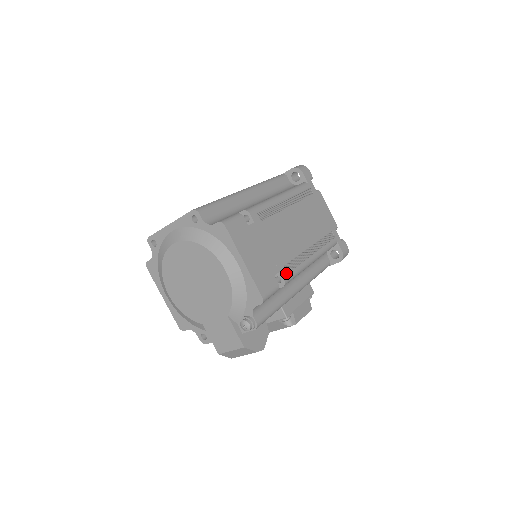
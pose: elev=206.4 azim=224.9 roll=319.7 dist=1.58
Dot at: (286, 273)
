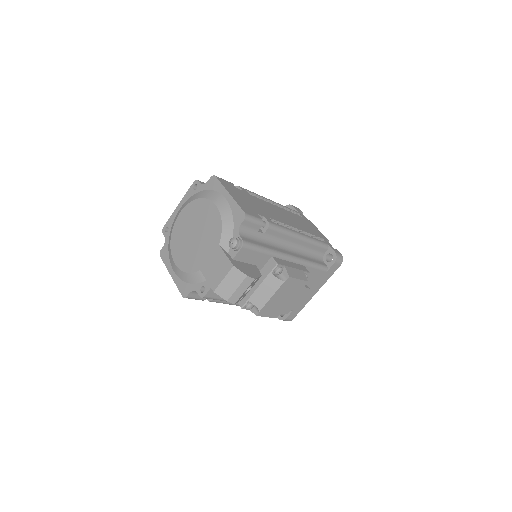
Dot at: (271, 221)
